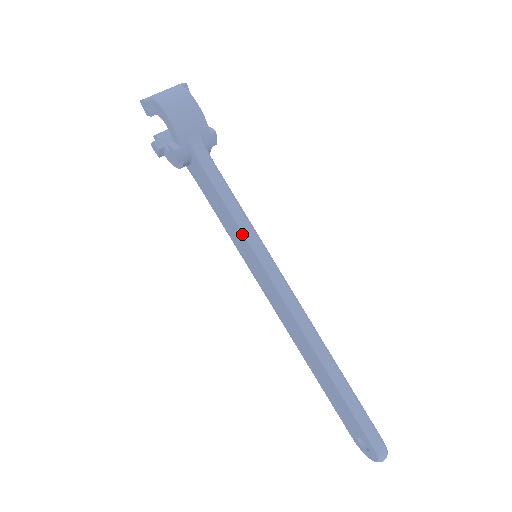
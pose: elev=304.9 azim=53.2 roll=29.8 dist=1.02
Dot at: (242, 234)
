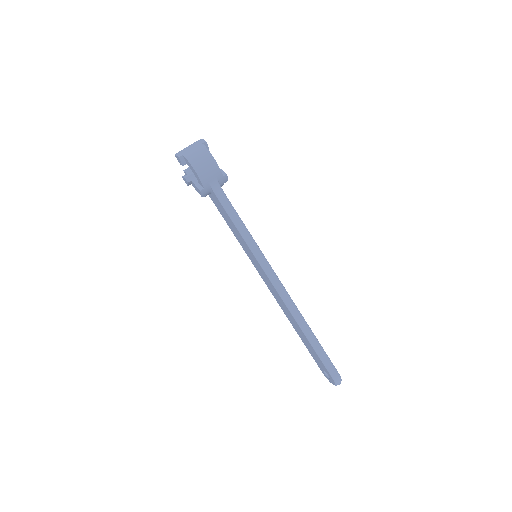
Dot at: (246, 244)
